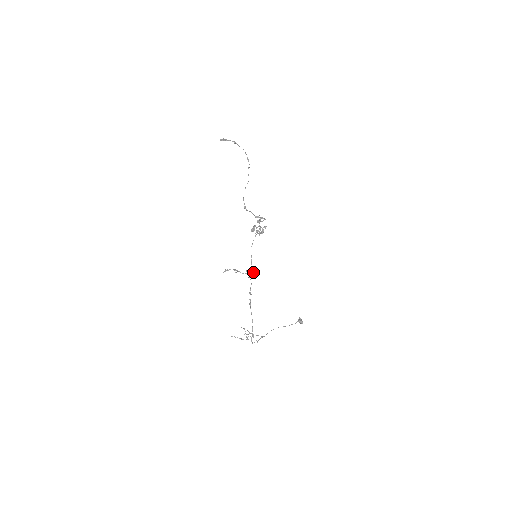
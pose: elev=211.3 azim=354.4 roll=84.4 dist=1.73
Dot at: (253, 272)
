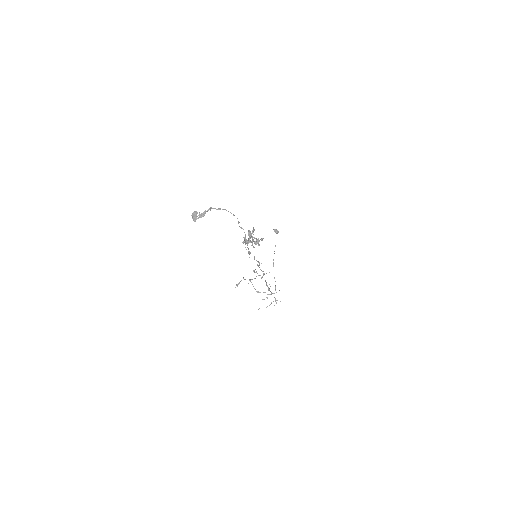
Dot at: occluded
